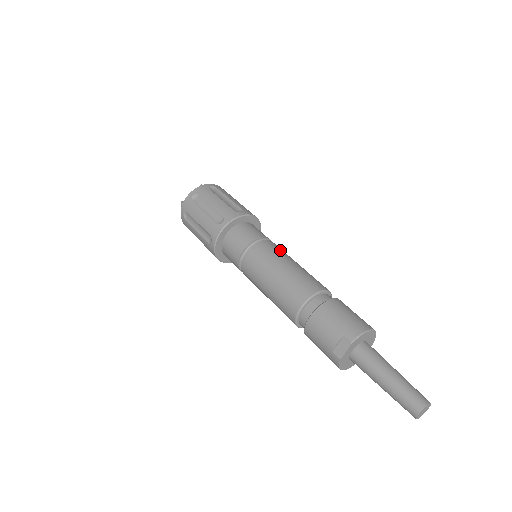
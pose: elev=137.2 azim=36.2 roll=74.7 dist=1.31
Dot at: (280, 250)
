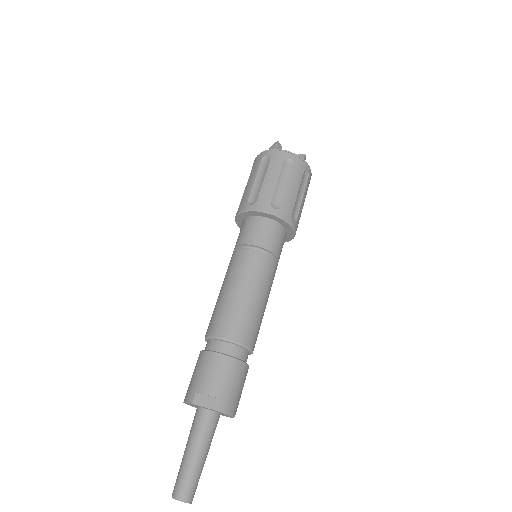
Dot at: (272, 282)
